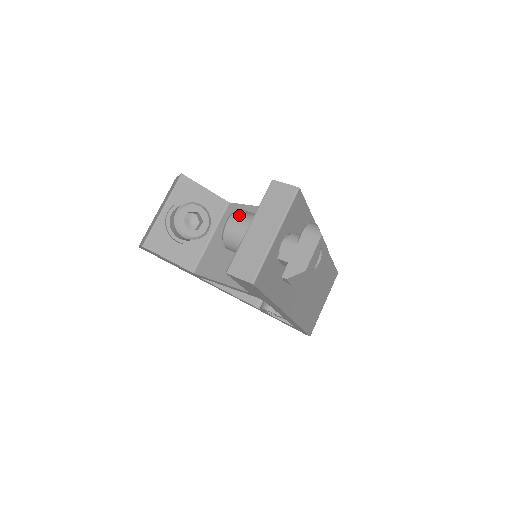
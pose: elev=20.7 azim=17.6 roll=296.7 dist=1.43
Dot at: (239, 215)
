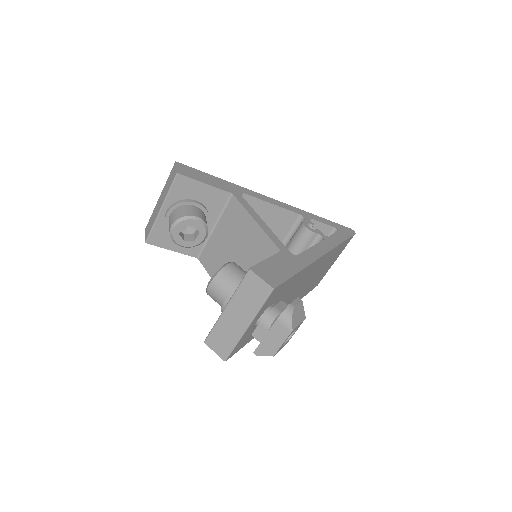
Dot at: (220, 281)
